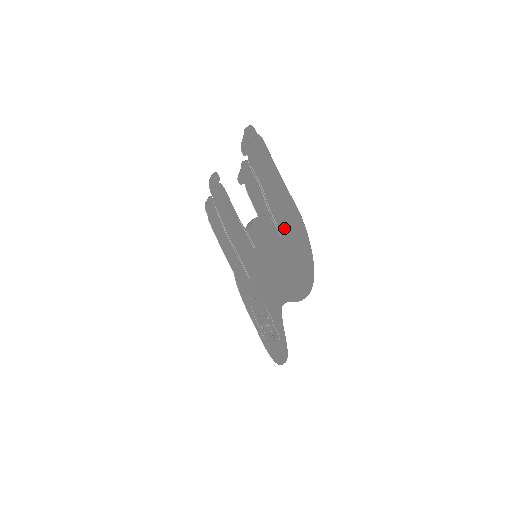
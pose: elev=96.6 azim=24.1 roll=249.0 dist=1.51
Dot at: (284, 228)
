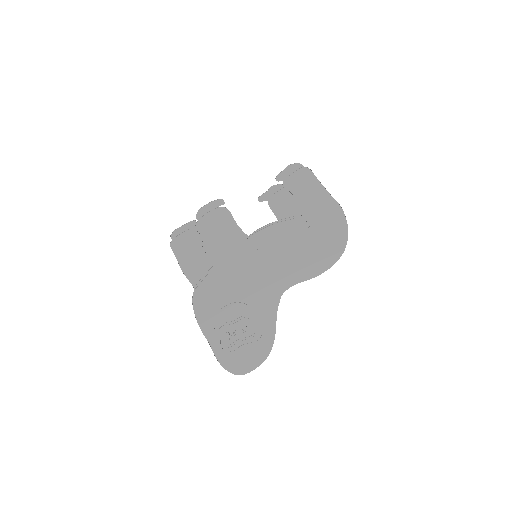
Dot at: (315, 221)
